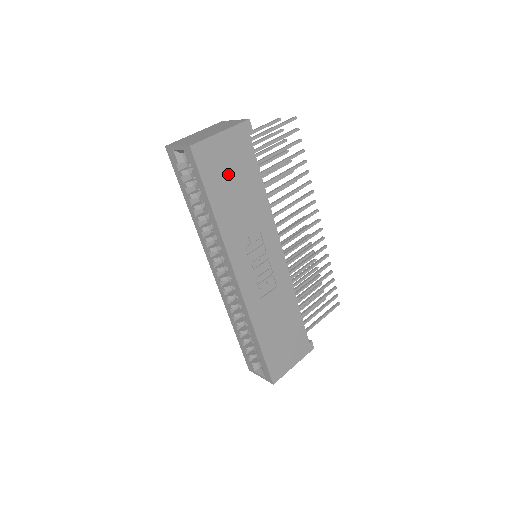
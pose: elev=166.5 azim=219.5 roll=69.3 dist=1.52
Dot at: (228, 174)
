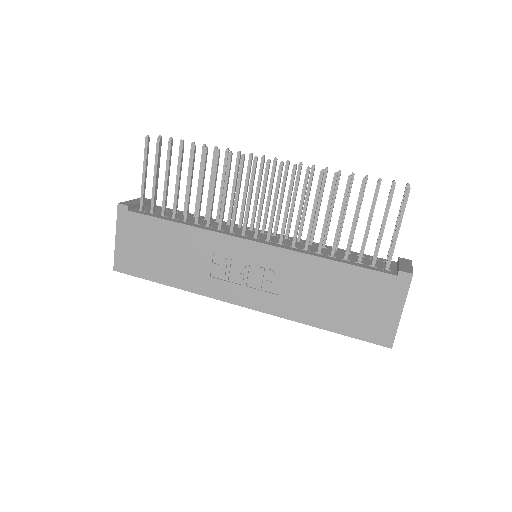
Dot at: (149, 253)
